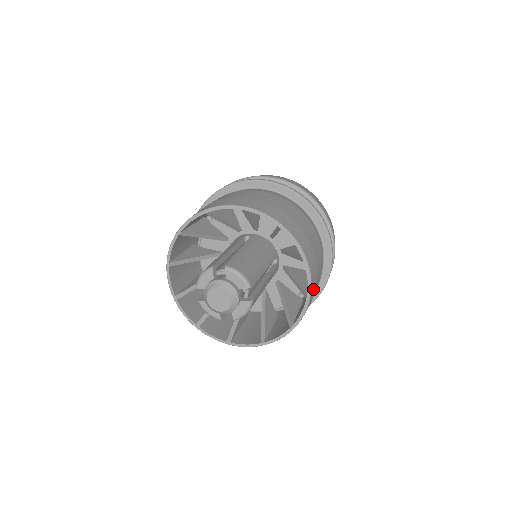
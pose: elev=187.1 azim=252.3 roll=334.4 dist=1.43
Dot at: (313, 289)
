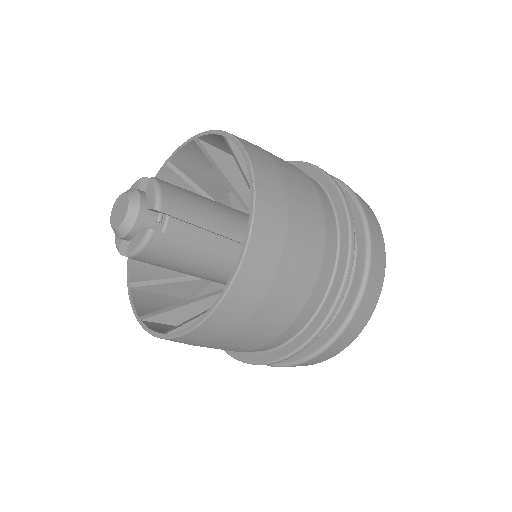
Dot at: (252, 277)
